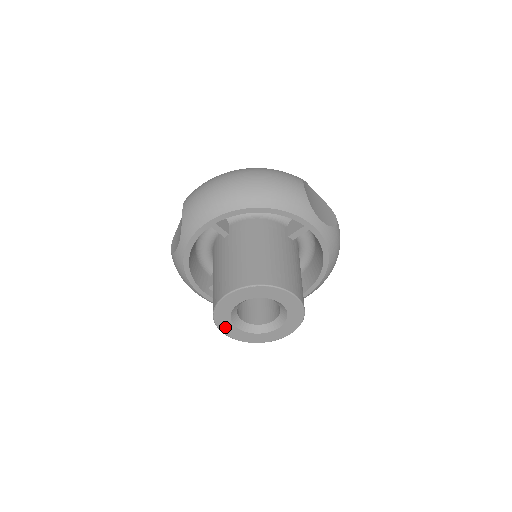
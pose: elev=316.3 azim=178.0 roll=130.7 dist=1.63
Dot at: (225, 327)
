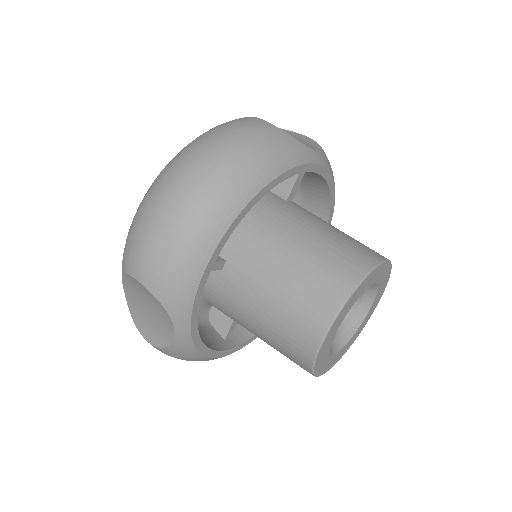
Dot at: (324, 367)
